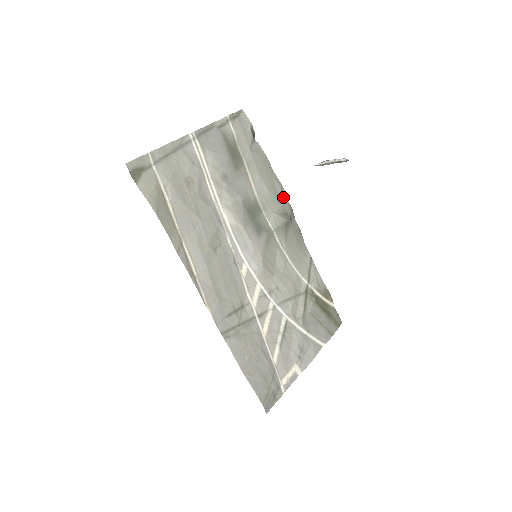
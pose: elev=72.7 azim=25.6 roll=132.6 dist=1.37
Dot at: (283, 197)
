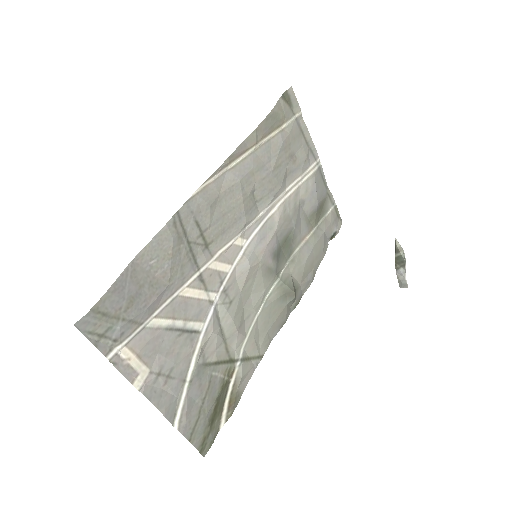
Dot at: (305, 286)
